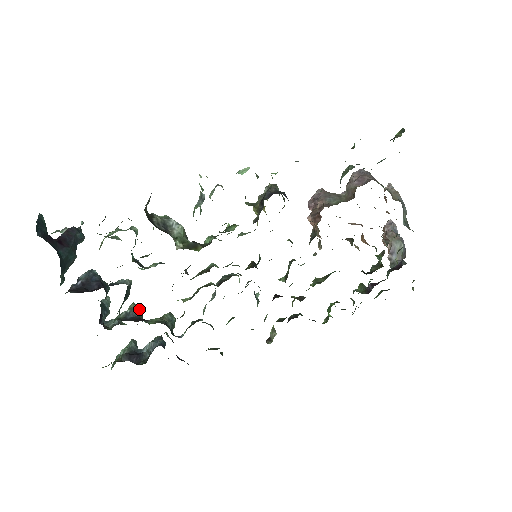
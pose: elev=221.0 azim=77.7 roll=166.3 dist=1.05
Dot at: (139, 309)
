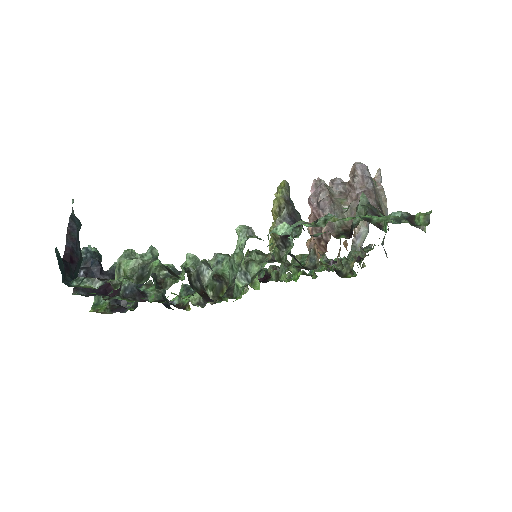
Dot at: occluded
